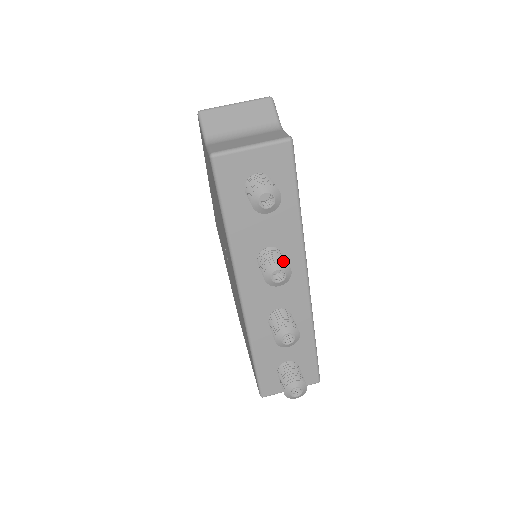
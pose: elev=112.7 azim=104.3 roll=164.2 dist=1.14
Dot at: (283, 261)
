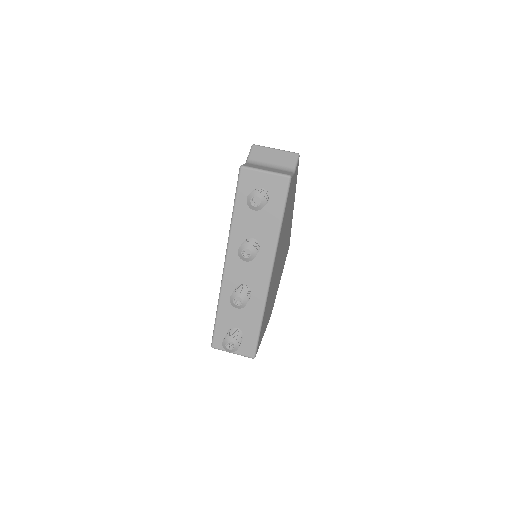
Dot at: (254, 246)
